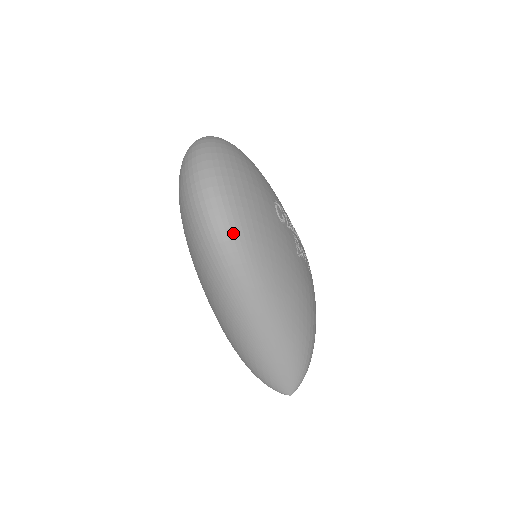
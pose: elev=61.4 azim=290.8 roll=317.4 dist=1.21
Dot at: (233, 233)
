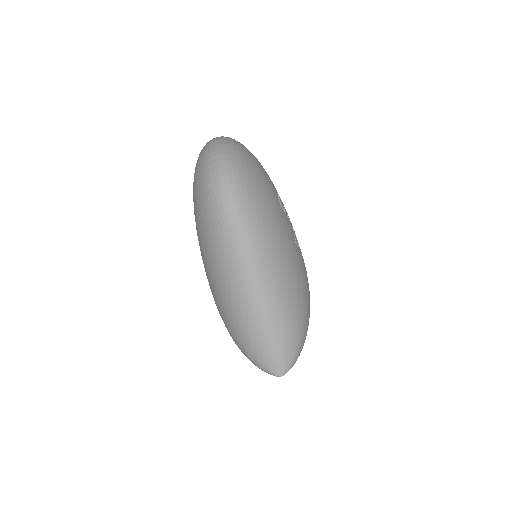
Dot at: (240, 197)
